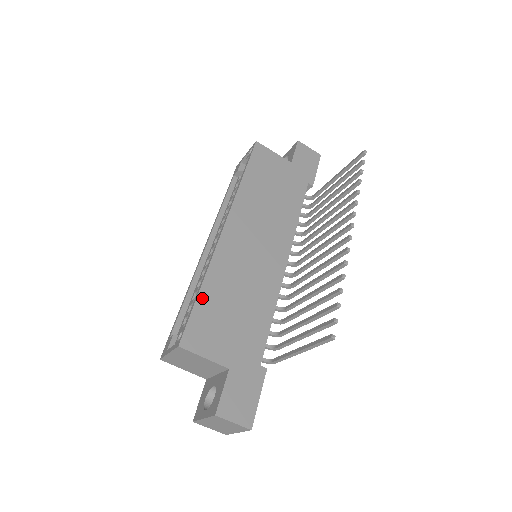
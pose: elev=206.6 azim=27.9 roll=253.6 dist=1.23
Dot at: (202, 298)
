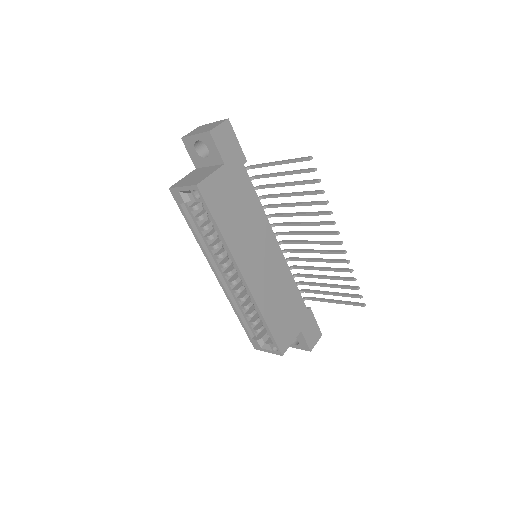
Dot at: (271, 326)
